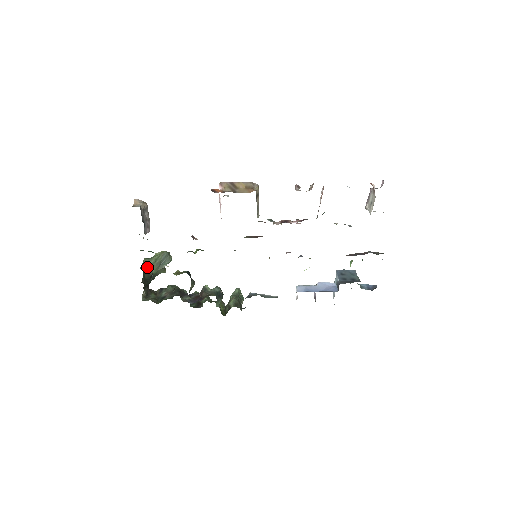
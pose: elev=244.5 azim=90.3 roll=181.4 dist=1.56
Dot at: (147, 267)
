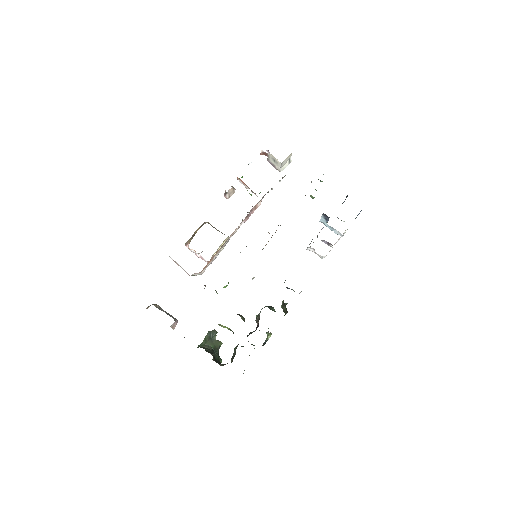
Dot at: occluded
